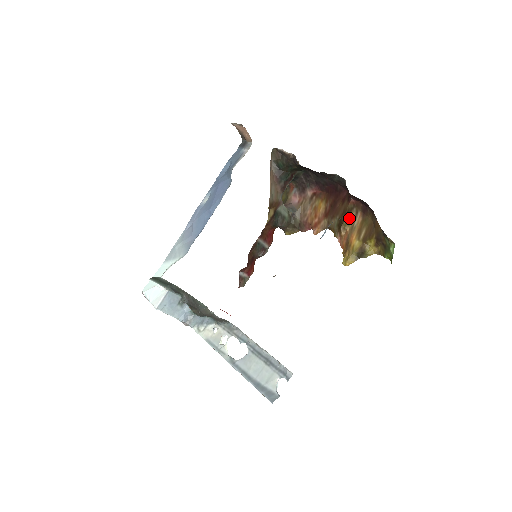
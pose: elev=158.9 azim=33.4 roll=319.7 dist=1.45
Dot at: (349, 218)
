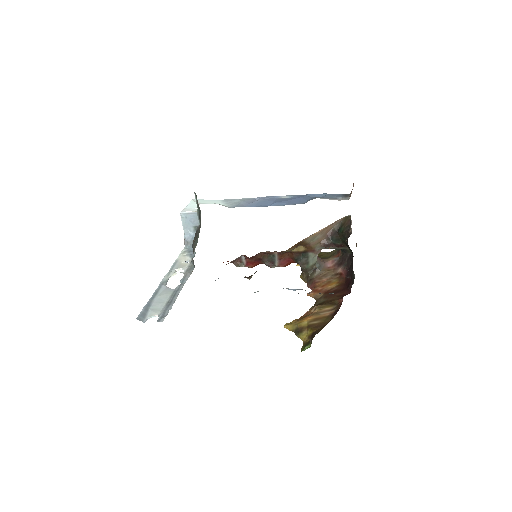
Dot at: (326, 307)
